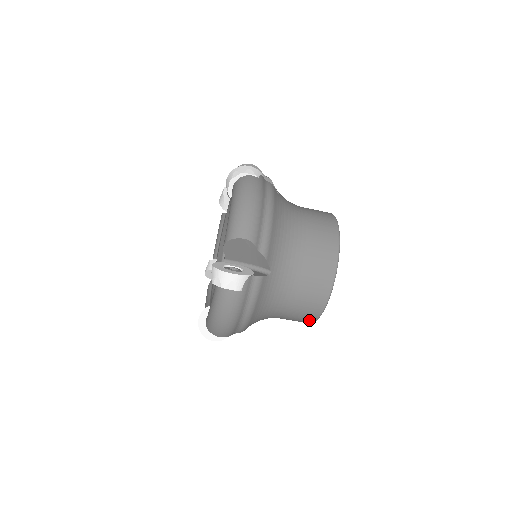
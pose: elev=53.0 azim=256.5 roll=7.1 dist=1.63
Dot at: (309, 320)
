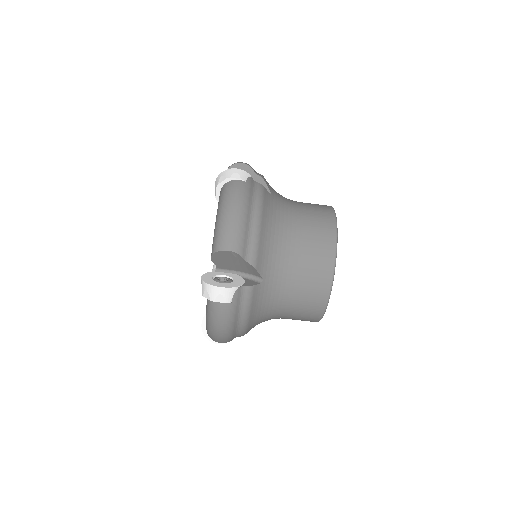
Dot at: (327, 263)
